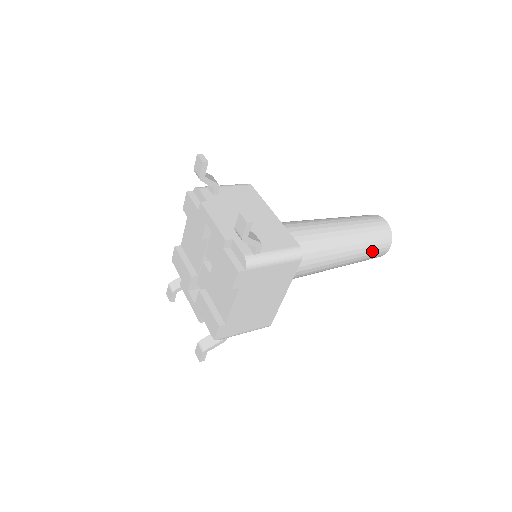
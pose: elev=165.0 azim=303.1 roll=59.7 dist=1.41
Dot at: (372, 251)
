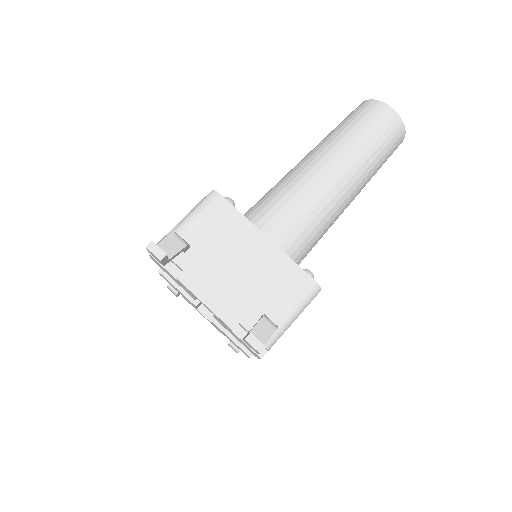
Dot at: (384, 162)
